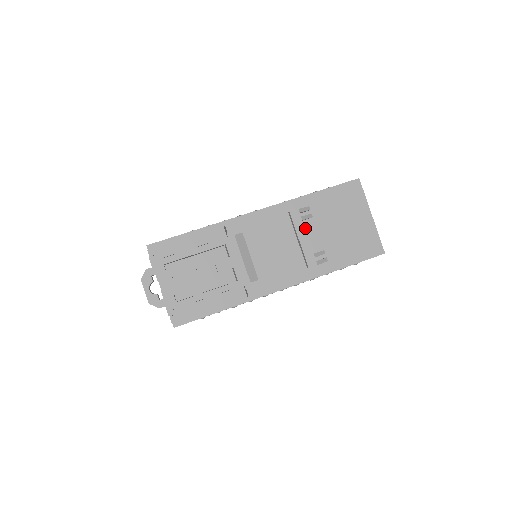
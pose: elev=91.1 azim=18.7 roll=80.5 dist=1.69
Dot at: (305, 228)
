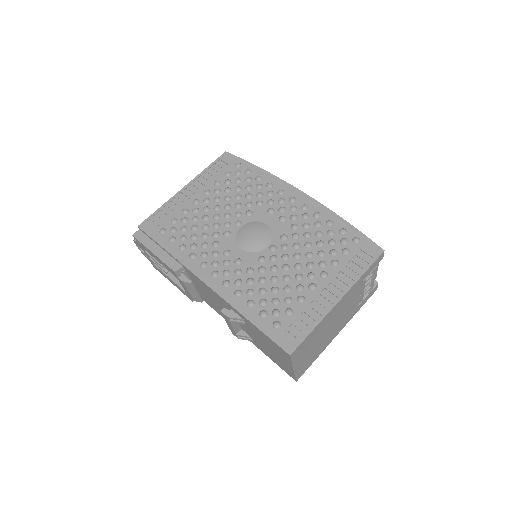
Dot at: occluded
